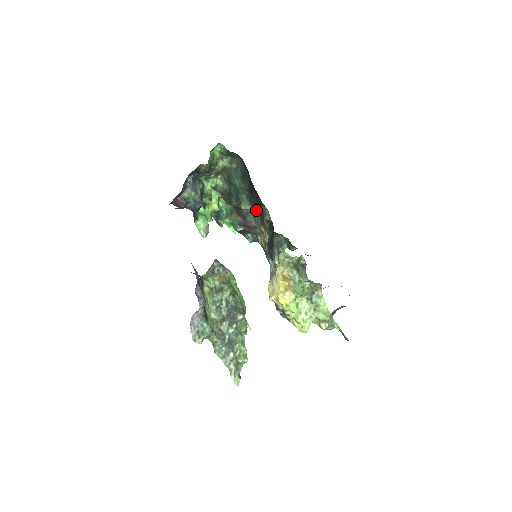
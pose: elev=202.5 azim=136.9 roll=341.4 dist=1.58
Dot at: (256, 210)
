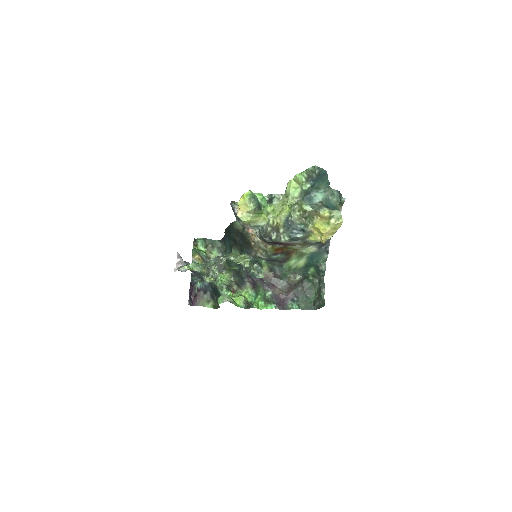
Dot at: (249, 250)
